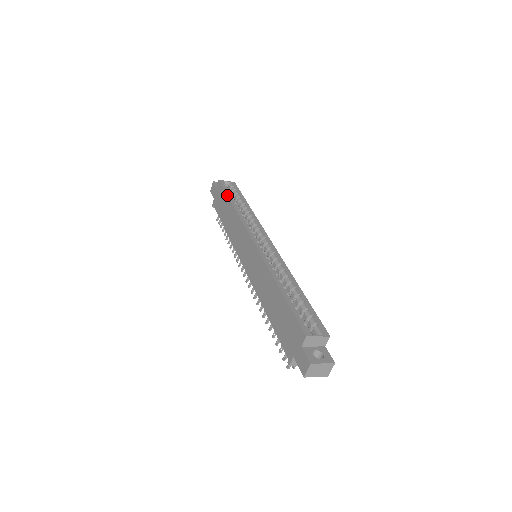
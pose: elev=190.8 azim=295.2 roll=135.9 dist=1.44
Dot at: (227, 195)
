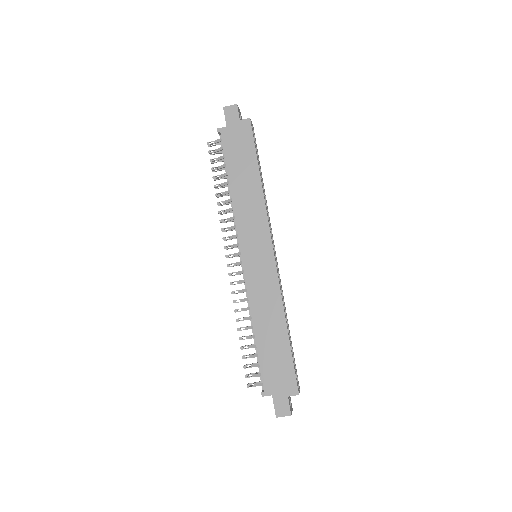
Dot at: (257, 158)
